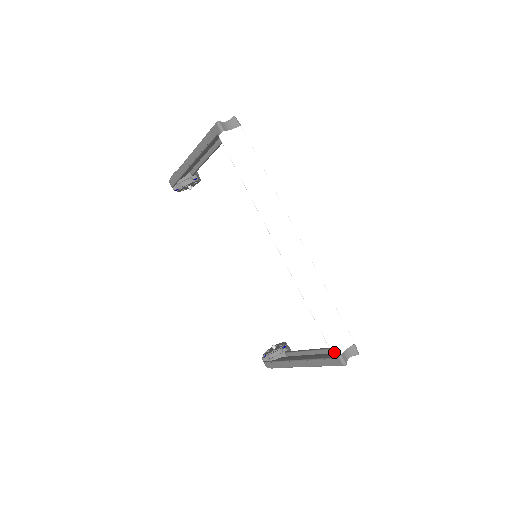
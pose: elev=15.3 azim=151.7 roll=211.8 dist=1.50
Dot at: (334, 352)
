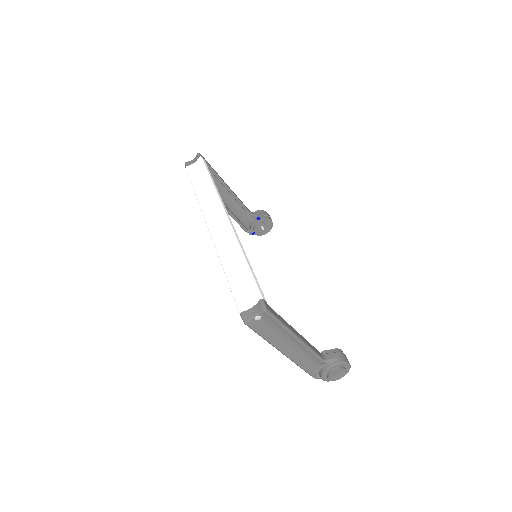
Dot at: (240, 312)
